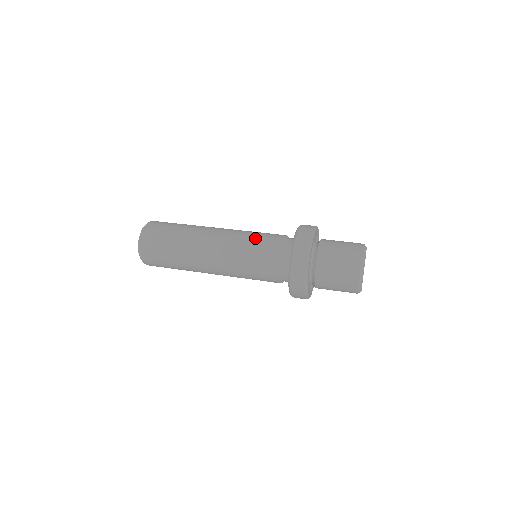
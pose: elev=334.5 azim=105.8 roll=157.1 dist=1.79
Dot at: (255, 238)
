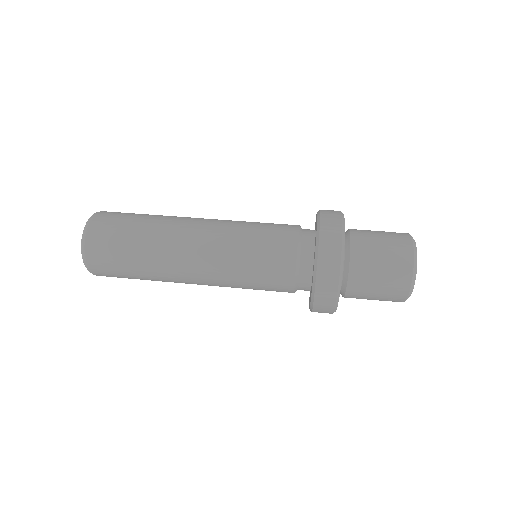
Dot at: (256, 237)
